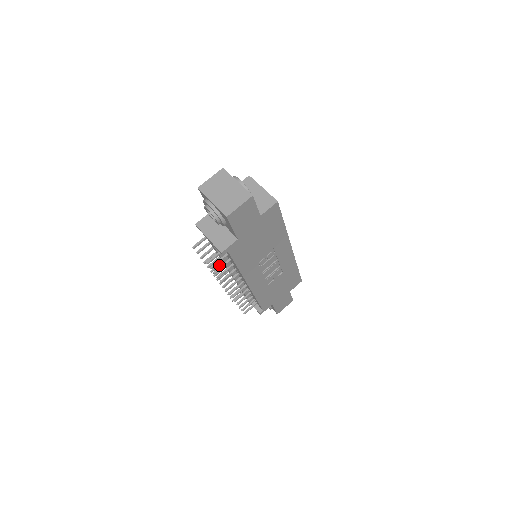
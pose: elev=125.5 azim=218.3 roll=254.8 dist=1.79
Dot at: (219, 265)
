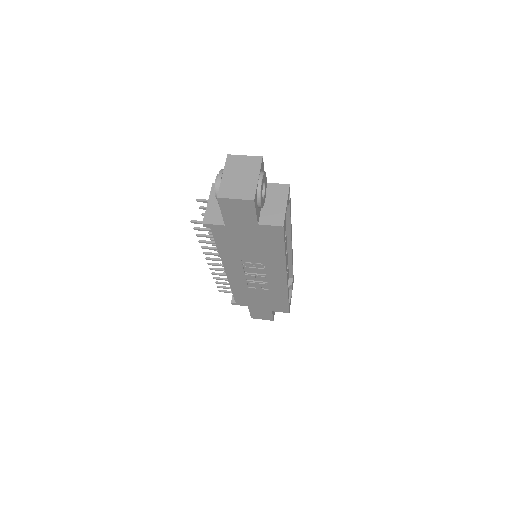
Dot at: occluded
